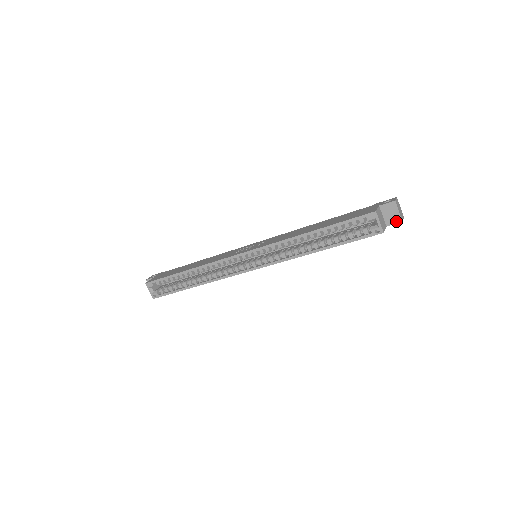
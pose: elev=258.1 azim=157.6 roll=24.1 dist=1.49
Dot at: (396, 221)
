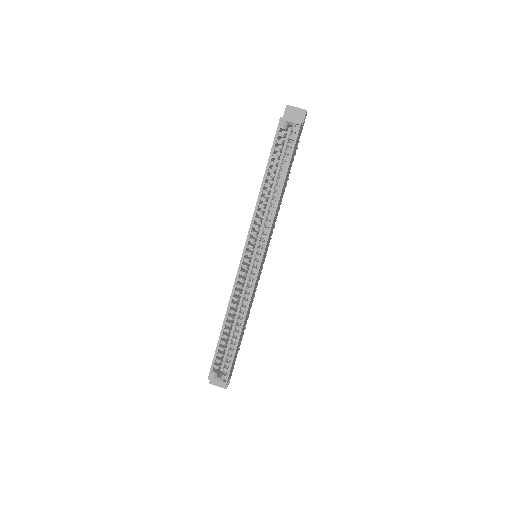
Dot at: (303, 115)
